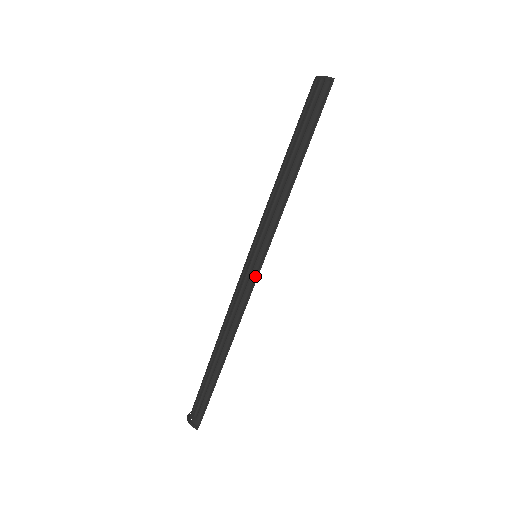
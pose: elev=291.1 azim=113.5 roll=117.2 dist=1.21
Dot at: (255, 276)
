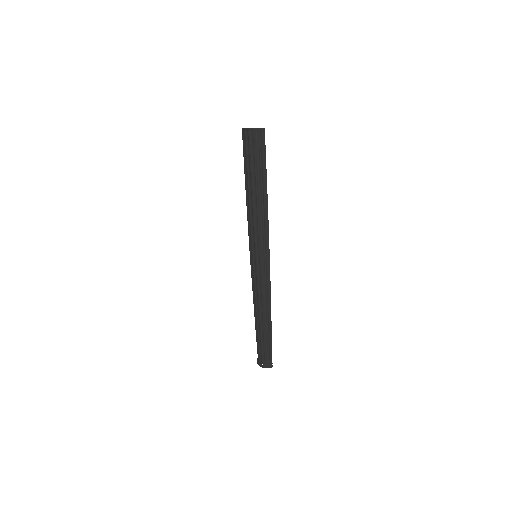
Dot at: (268, 269)
